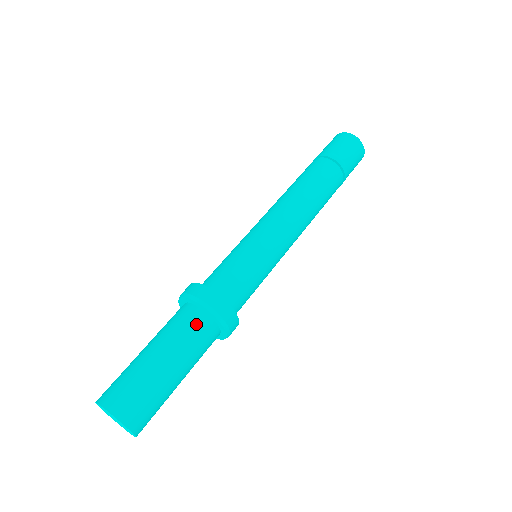
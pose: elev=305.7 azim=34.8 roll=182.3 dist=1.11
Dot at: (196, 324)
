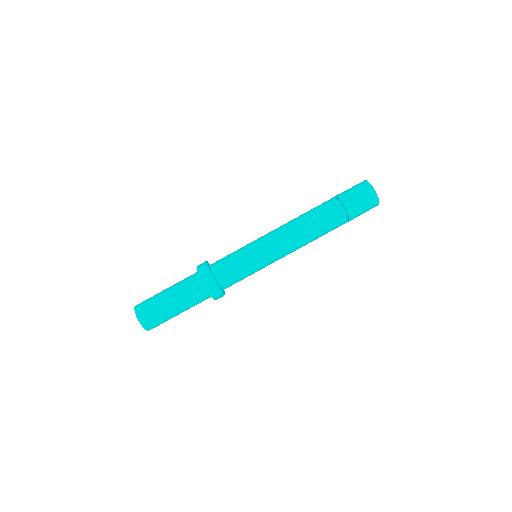
Dot at: (196, 290)
